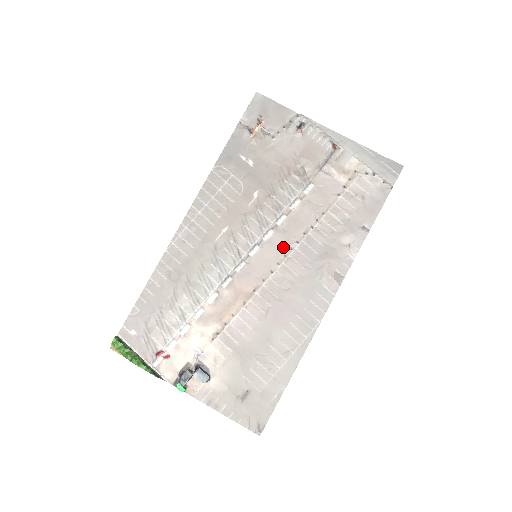
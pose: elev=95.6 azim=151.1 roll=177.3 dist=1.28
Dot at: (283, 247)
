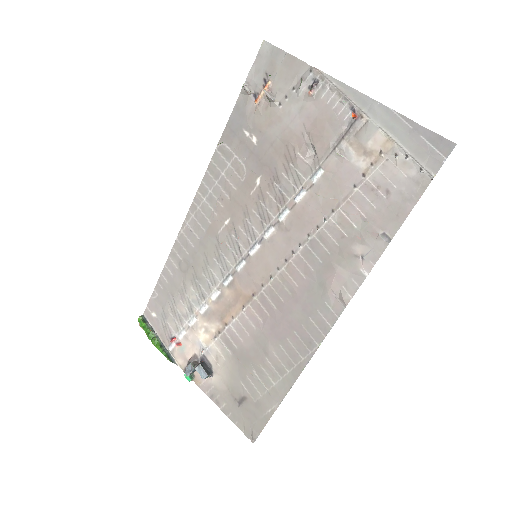
Dot at: (284, 249)
